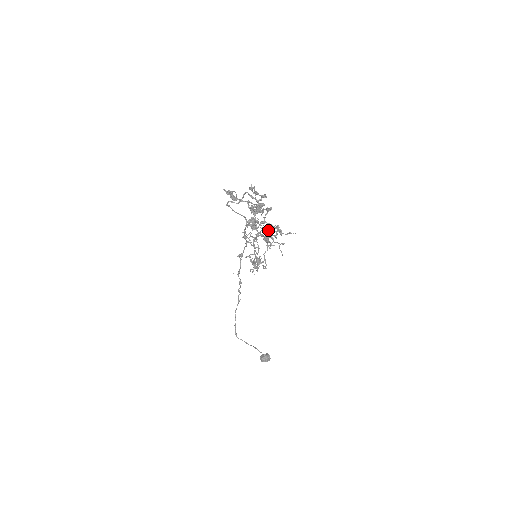
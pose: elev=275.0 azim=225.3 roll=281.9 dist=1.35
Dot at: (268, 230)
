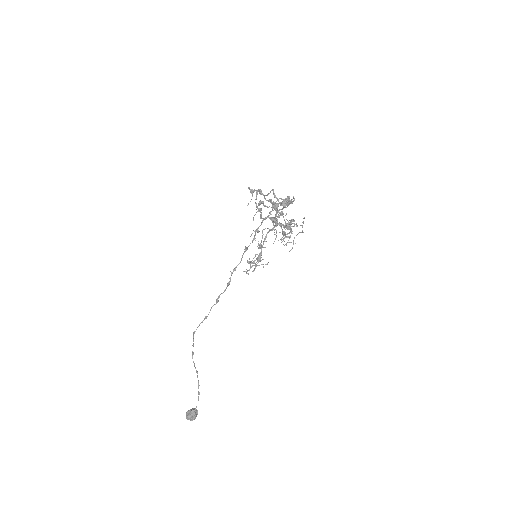
Dot at: occluded
